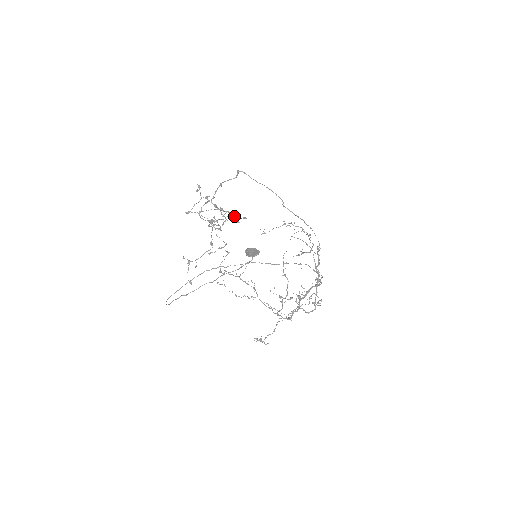
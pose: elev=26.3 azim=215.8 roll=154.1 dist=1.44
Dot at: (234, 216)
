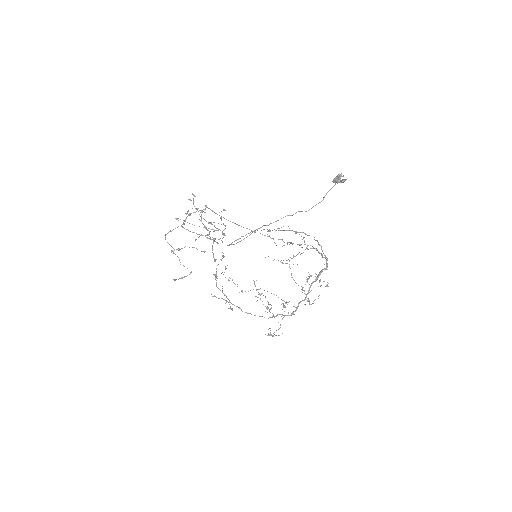
Dot at: (210, 238)
